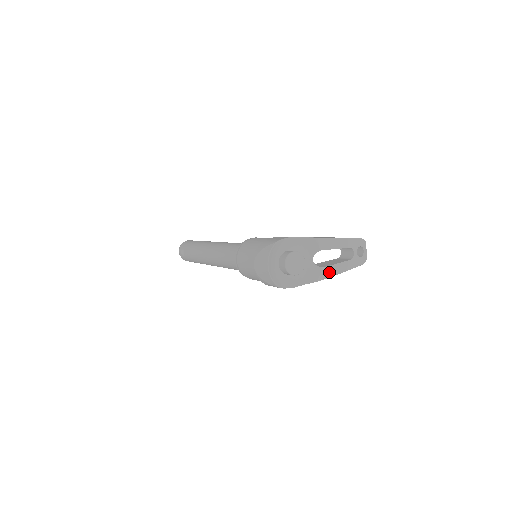
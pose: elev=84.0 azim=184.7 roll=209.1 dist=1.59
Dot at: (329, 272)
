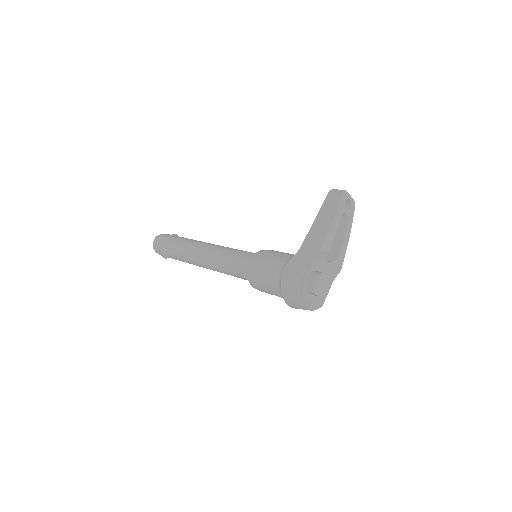
Dot at: (343, 254)
